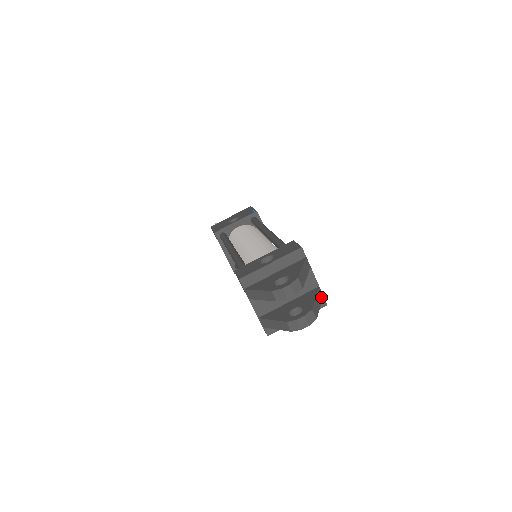
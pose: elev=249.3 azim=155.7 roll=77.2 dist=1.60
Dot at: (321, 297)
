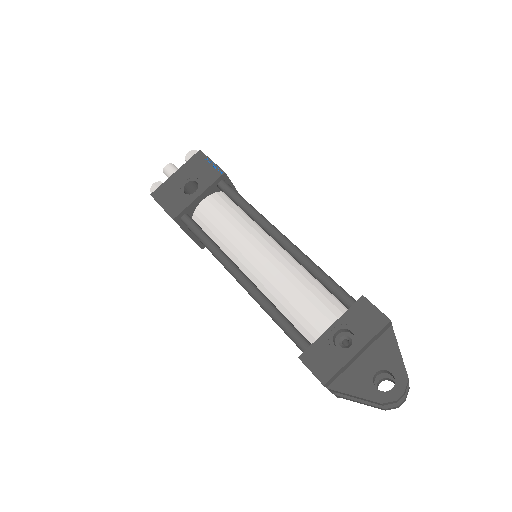
Dot at: occluded
